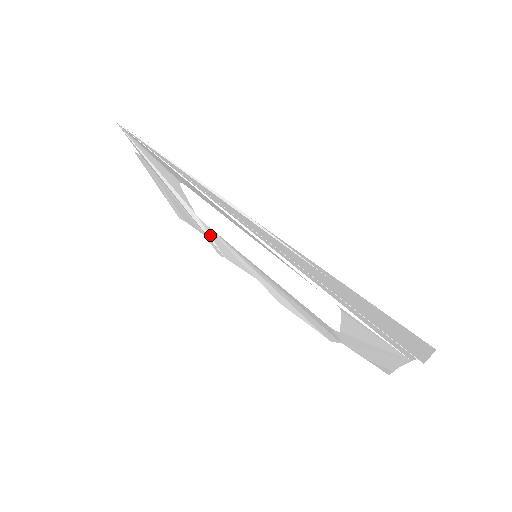
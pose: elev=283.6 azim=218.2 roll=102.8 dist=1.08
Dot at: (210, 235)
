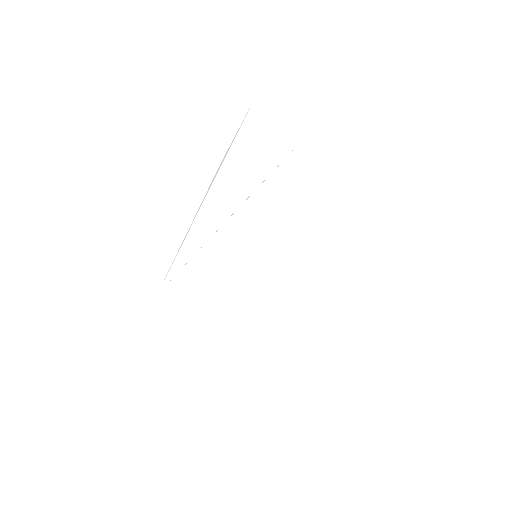
Dot at: (264, 317)
